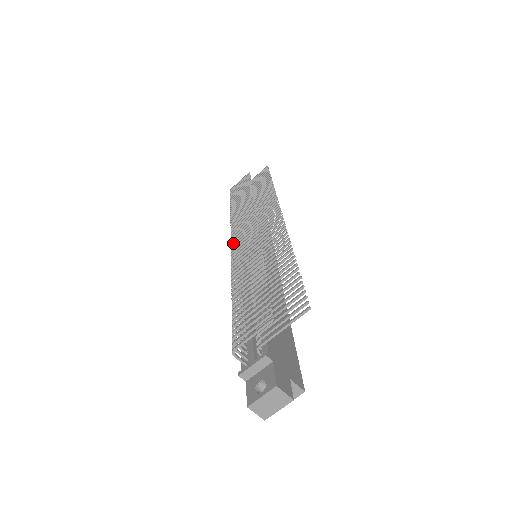
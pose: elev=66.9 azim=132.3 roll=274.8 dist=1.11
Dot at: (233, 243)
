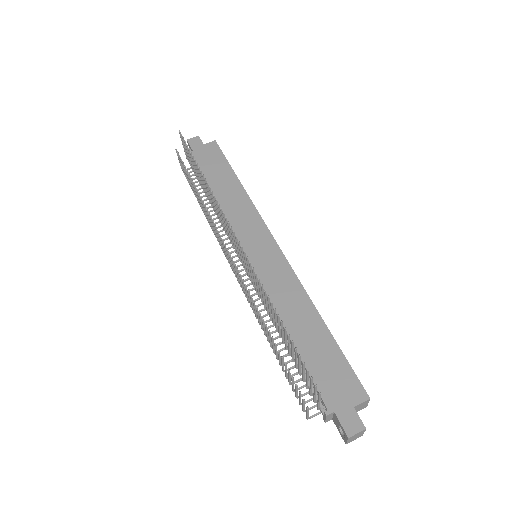
Dot at: occluded
